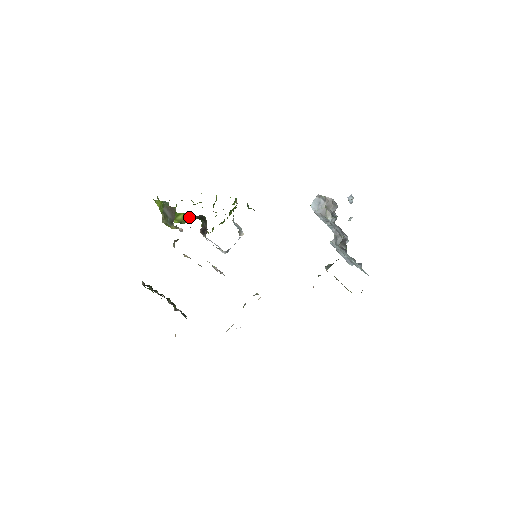
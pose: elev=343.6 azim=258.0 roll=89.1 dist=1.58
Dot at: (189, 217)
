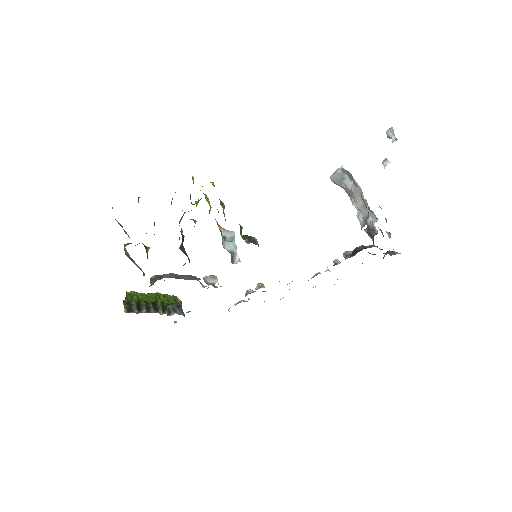
Dot at: occluded
